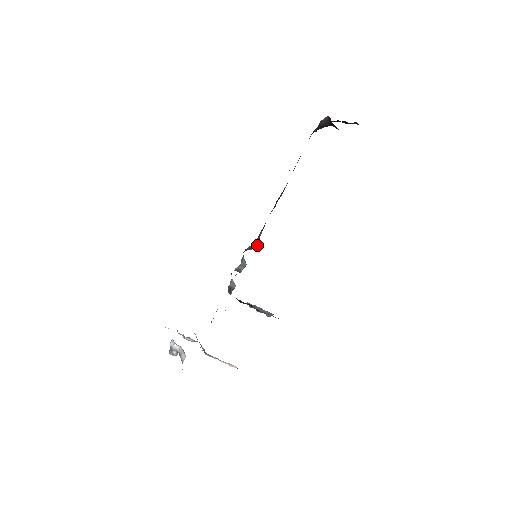
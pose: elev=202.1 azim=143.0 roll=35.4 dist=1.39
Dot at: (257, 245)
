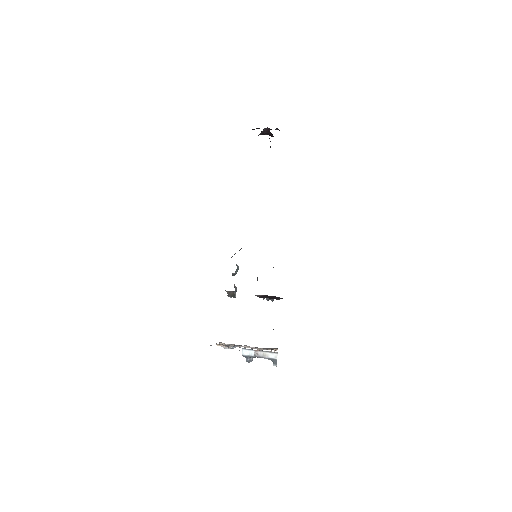
Dot at: (241, 248)
